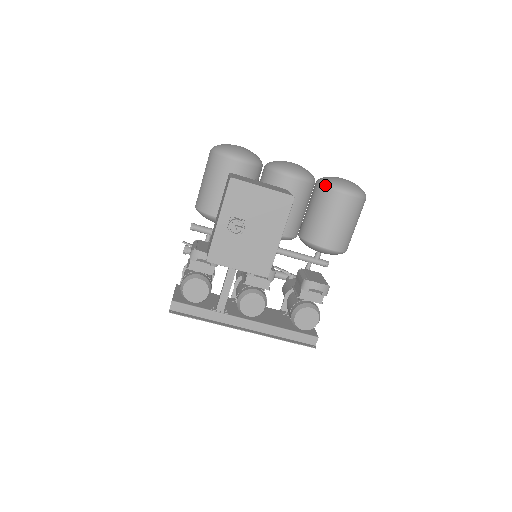
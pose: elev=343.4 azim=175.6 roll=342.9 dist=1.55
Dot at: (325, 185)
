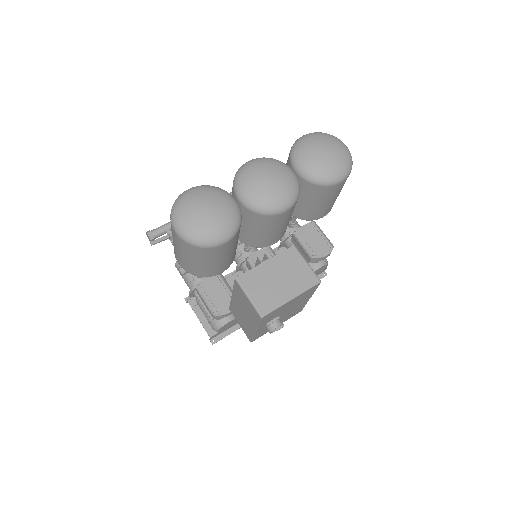
Dot at: (312, 182)
